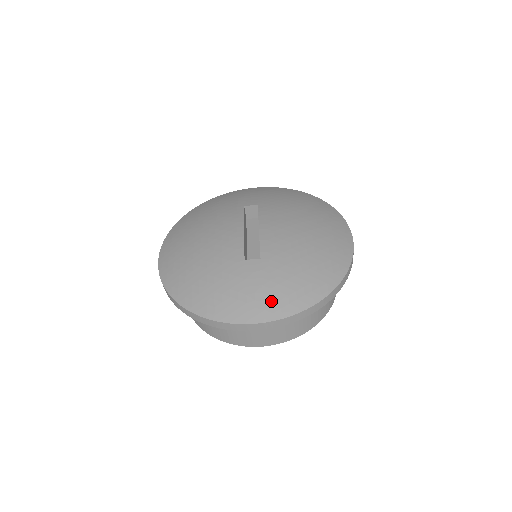
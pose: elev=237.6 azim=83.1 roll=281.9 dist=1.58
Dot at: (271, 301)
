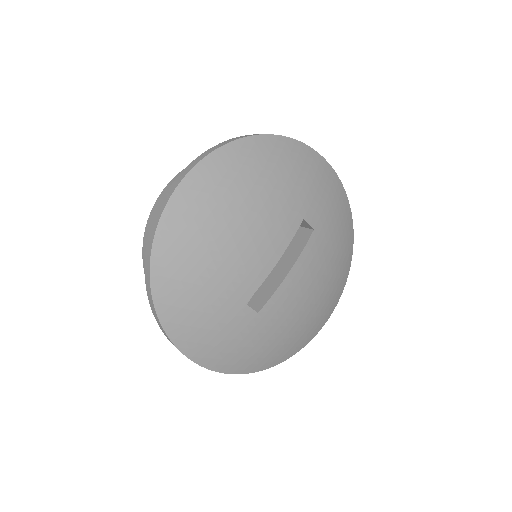
Dot at: (225, 356)
